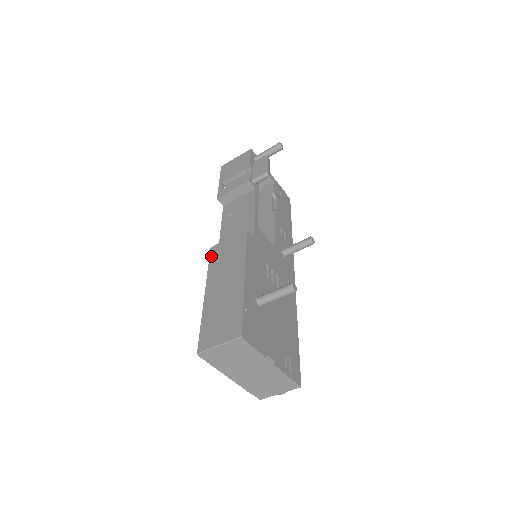
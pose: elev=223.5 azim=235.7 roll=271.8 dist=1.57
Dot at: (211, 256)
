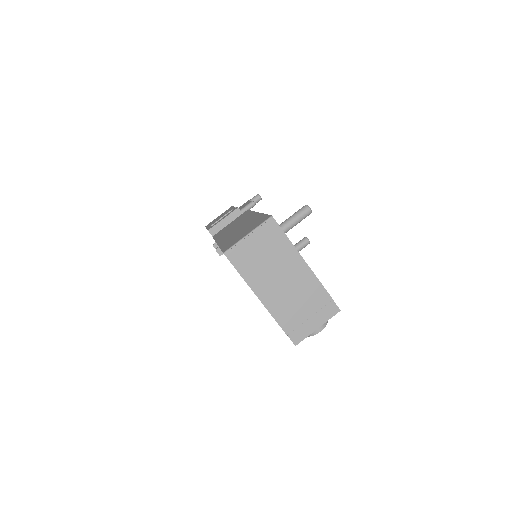
Dot at: (215, 236)
